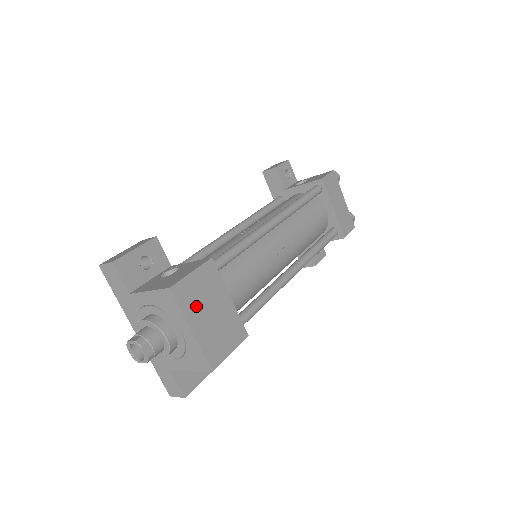
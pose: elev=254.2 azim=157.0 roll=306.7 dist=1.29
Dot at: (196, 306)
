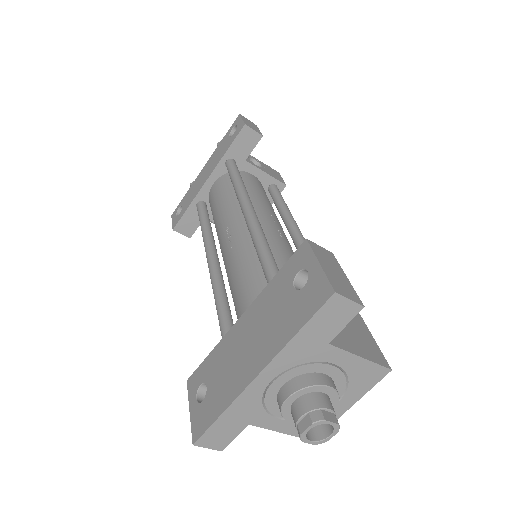
Dot at: occluded
